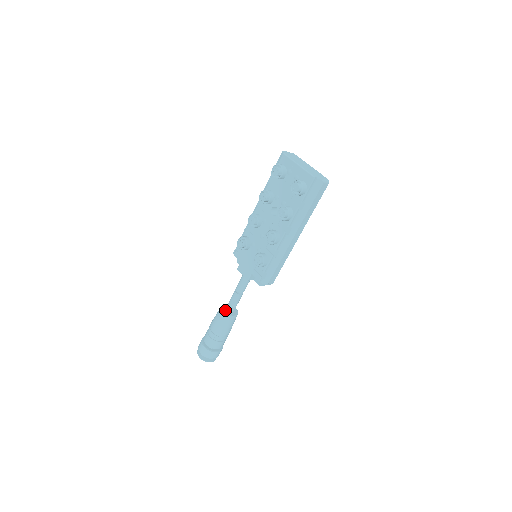
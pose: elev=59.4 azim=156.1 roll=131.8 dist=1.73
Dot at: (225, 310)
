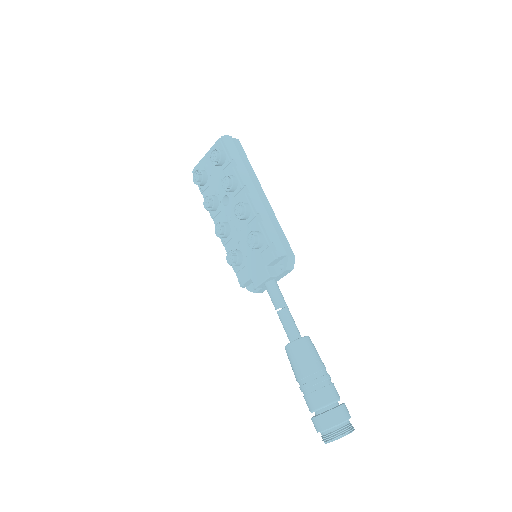
Dot at: (290, 343)
